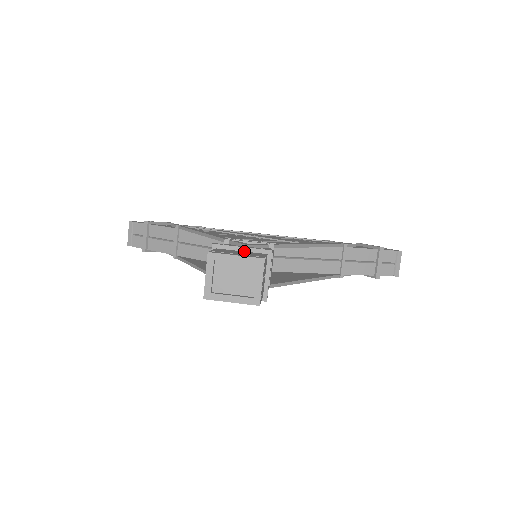
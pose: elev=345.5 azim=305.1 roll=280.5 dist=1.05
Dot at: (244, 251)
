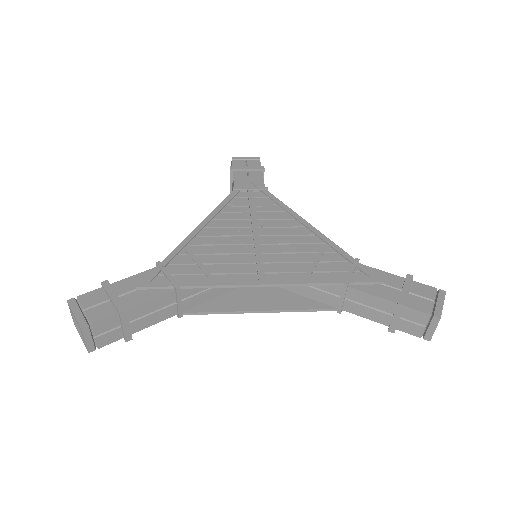
Dot at: (111, 301)
